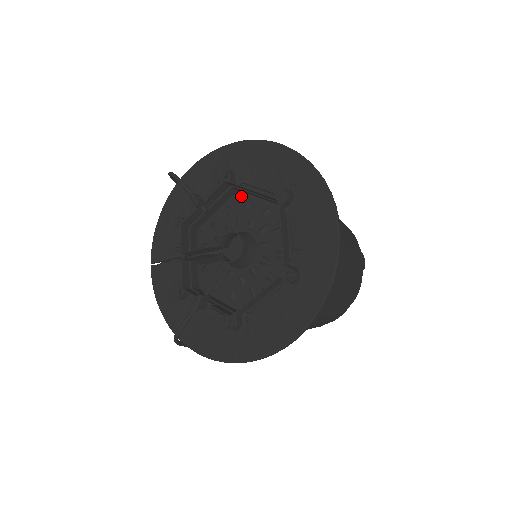
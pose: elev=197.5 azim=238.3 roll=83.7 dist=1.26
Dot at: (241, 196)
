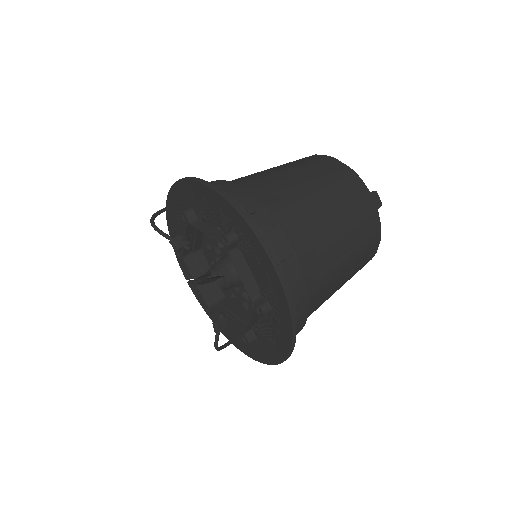
Dot at: occluded
